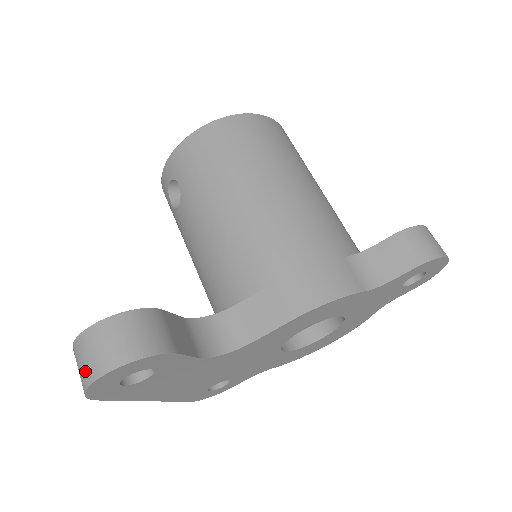
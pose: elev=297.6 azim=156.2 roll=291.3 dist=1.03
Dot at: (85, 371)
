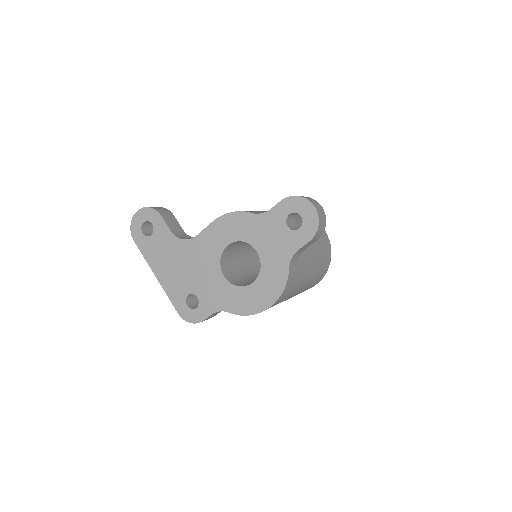
Dot at: occluded
